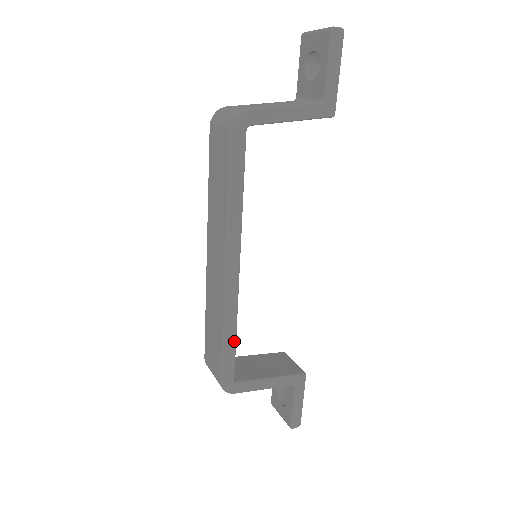
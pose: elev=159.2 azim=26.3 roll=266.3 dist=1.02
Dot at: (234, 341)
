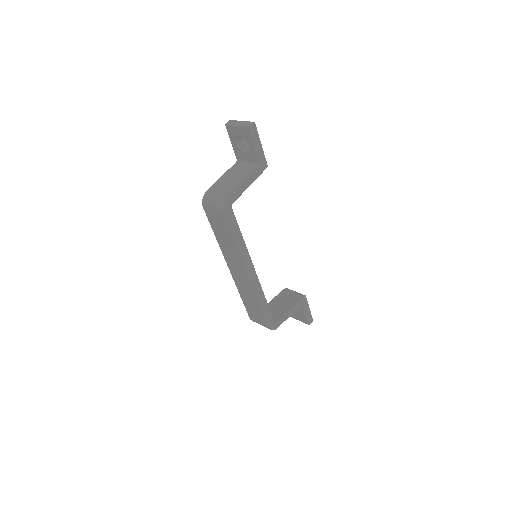
Dot at: (267, 305)
